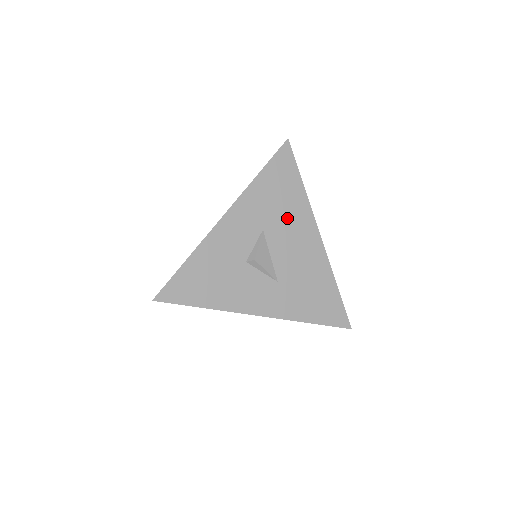
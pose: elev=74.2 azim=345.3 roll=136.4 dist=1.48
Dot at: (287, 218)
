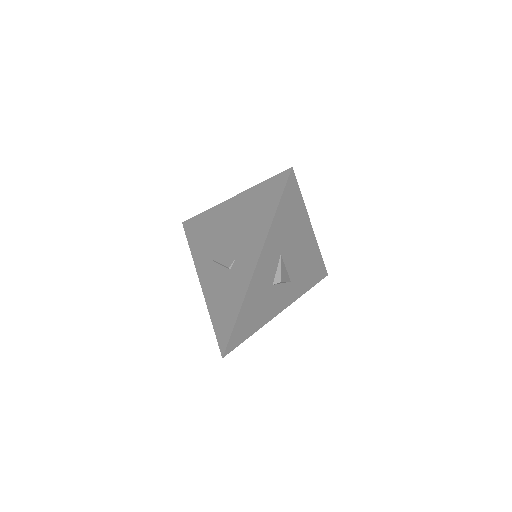
Dot at: (294, 233)
